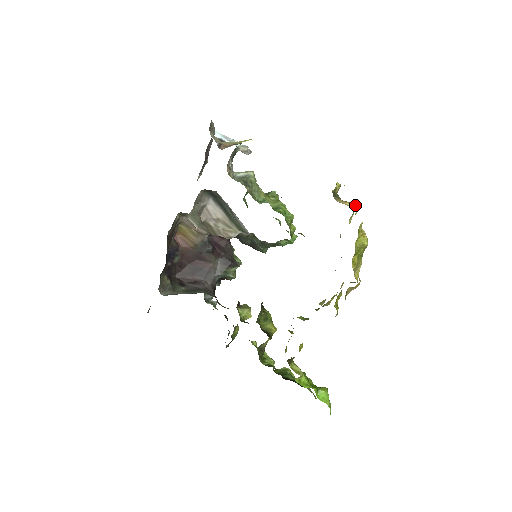
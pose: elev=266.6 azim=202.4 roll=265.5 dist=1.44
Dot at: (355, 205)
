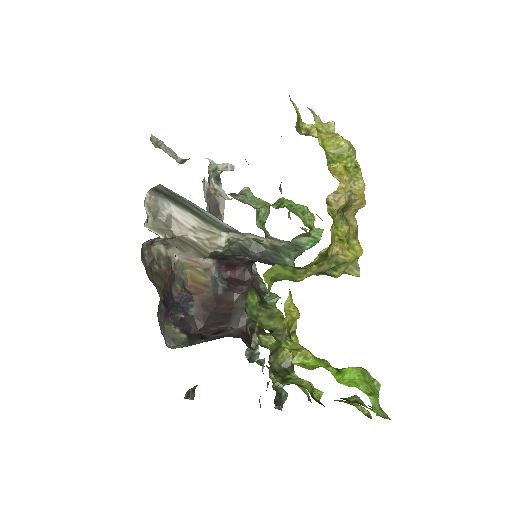
Dot at: occluded
